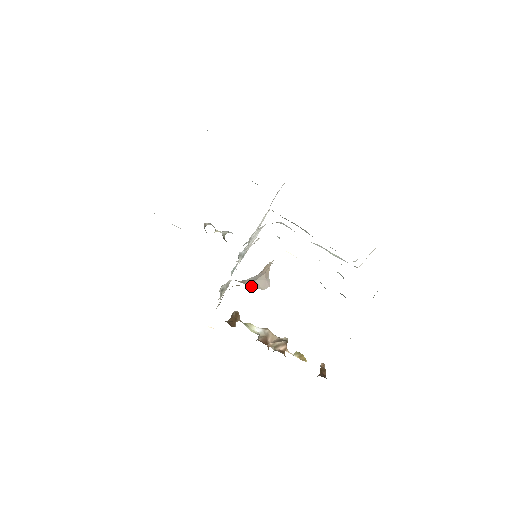
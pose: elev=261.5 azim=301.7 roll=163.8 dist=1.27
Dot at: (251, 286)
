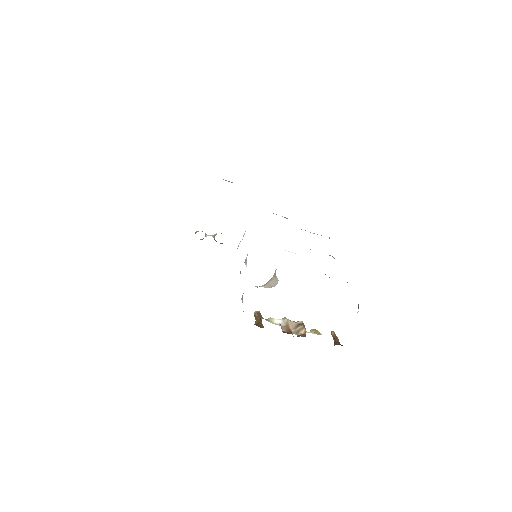
Dot at: (264, 287)
